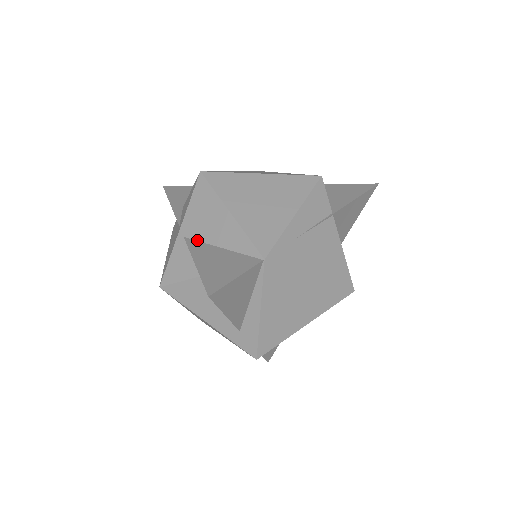
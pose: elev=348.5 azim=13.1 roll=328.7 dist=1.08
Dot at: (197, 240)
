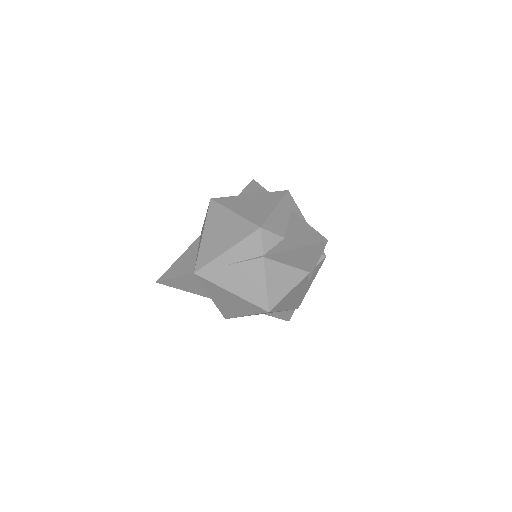
Dot at: occluded
